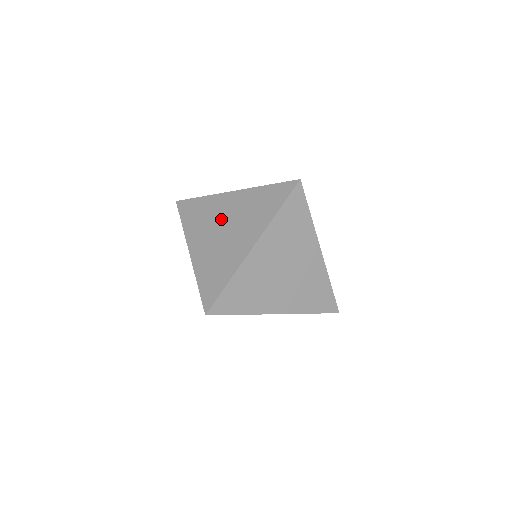
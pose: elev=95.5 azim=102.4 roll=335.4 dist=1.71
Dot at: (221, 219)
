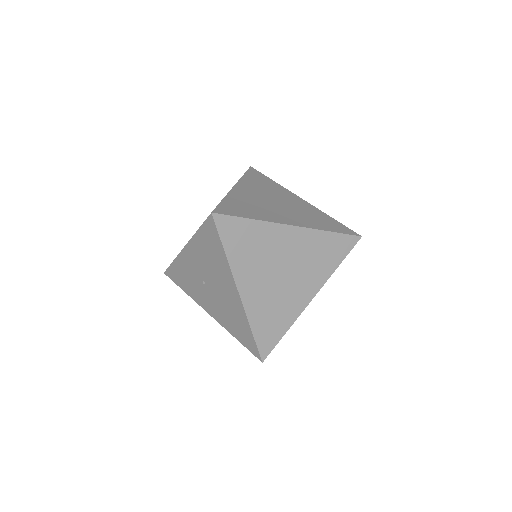
Dot at: occluded
